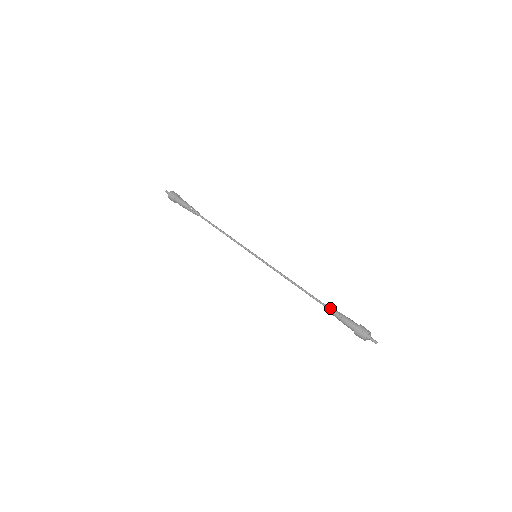
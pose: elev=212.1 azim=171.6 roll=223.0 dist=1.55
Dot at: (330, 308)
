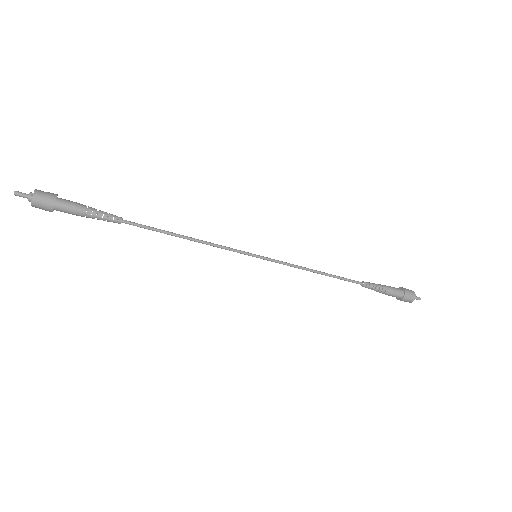
Dot at: (371, 284)
